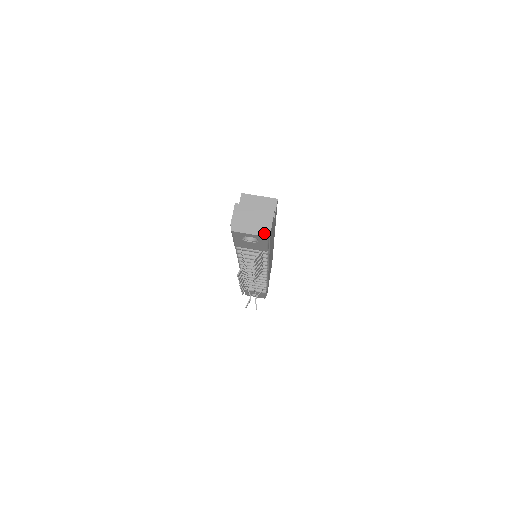
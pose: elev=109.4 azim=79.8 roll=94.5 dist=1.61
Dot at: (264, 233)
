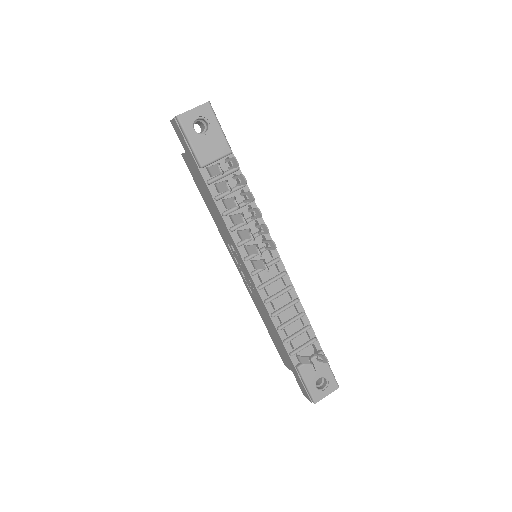
Dot at: (205, 103)
